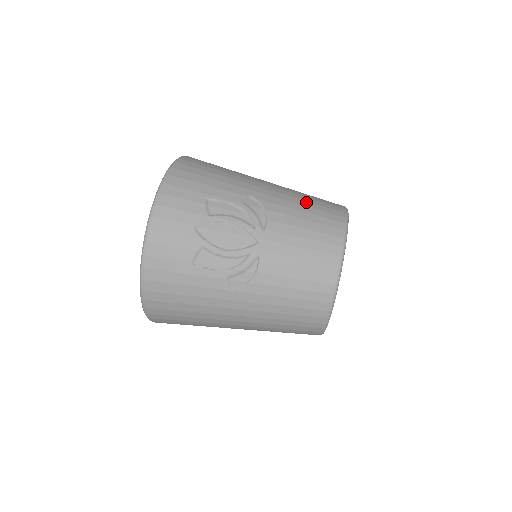
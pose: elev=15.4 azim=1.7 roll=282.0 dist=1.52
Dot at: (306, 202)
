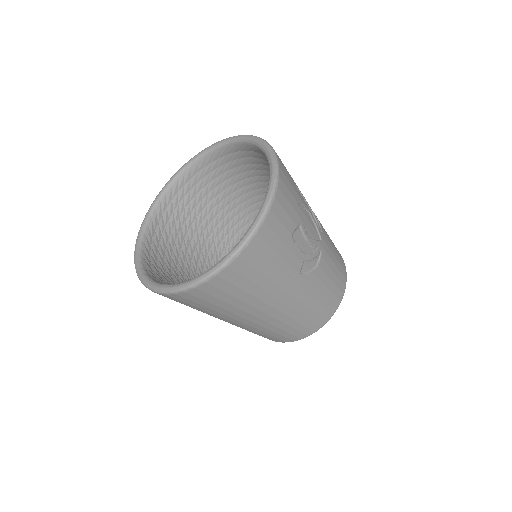
Dot at: occluded
